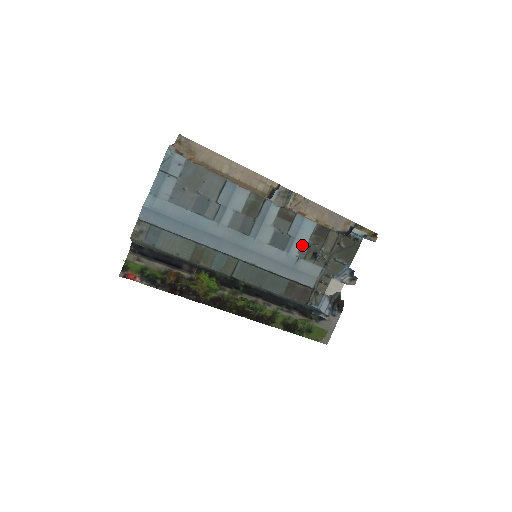
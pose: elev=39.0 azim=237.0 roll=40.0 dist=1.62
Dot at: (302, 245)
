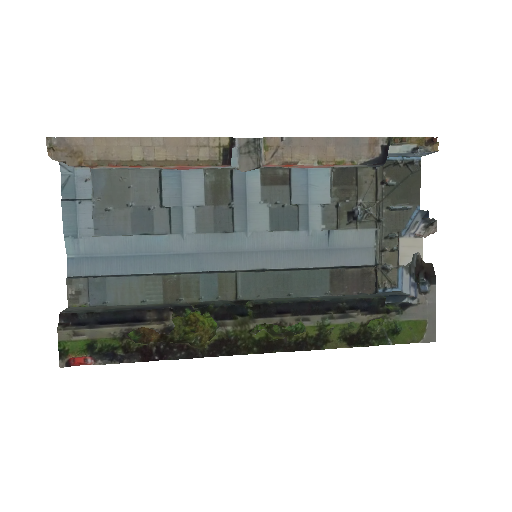
Dot at: (323, 210)
